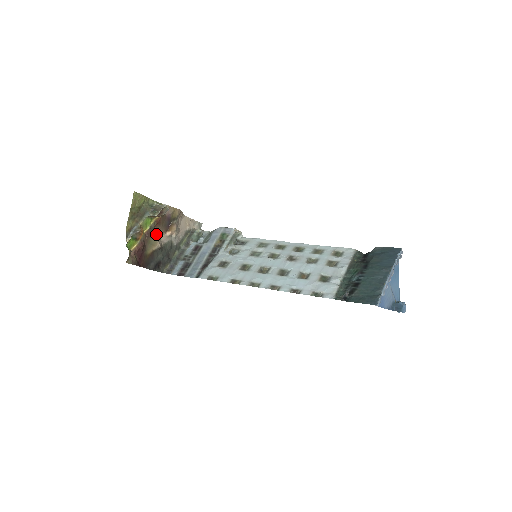
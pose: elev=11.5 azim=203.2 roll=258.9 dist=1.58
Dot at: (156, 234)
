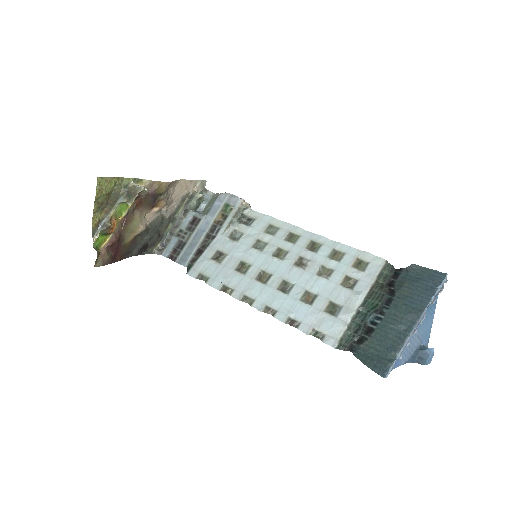
Dot at: (137, 216)
